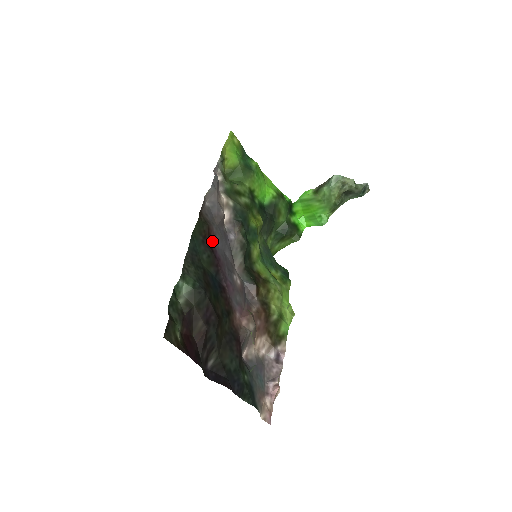
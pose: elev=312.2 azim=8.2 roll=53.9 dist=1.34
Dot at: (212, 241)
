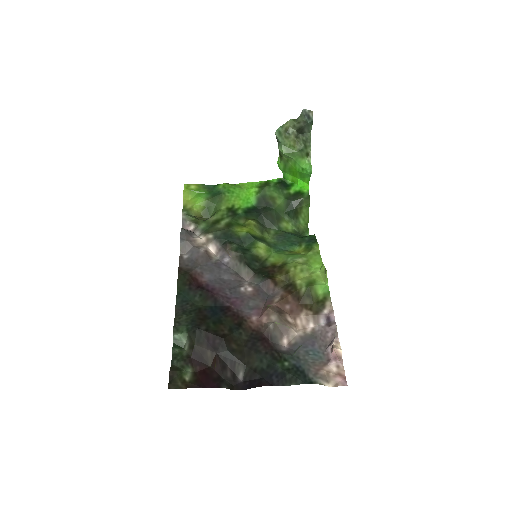
Dot at: (200, 281)
